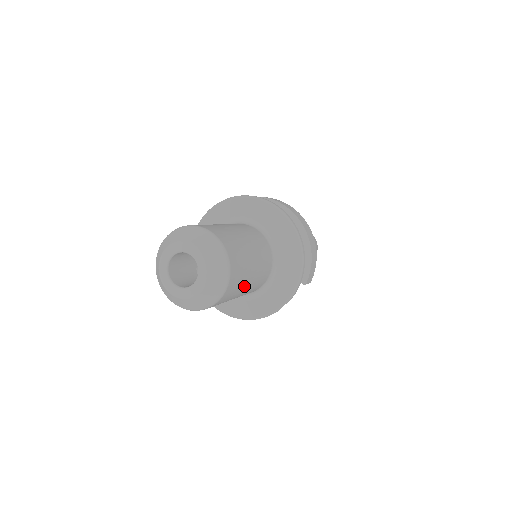
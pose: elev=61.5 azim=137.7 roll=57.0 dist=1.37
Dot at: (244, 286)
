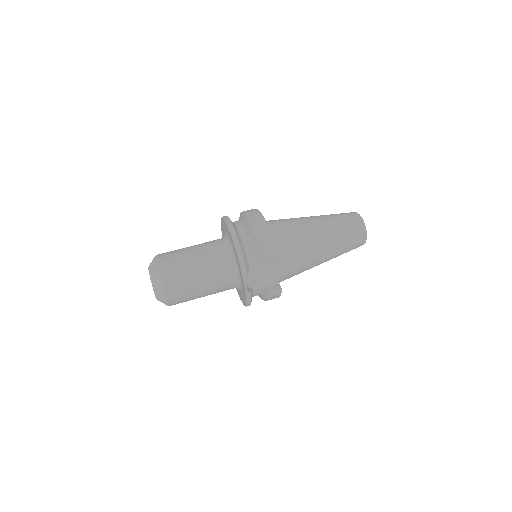
Dot at: (192, 281)
